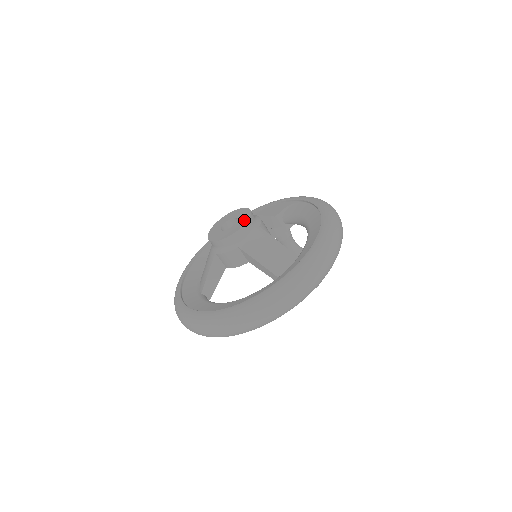
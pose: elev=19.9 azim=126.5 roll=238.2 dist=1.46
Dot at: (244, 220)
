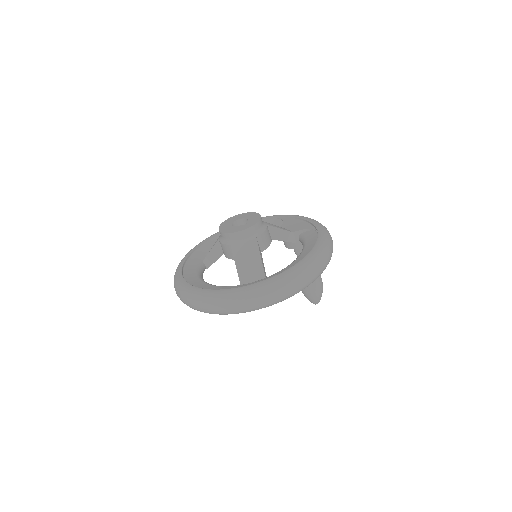
Dot at: (247, 226)
